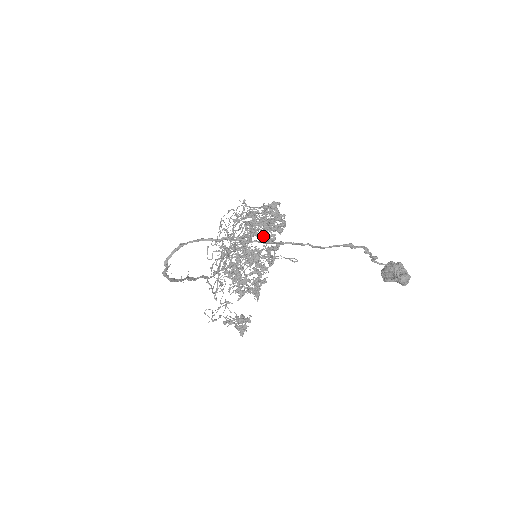
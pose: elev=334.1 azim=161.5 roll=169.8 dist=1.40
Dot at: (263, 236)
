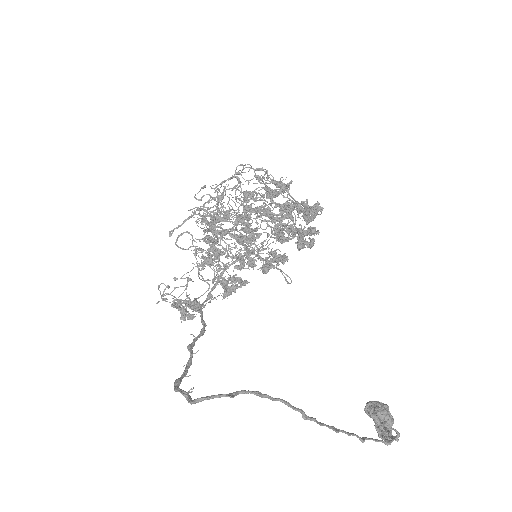
Dot at: (278, 233)
